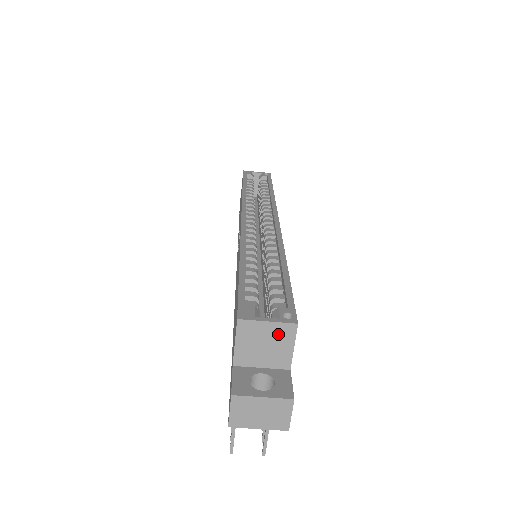
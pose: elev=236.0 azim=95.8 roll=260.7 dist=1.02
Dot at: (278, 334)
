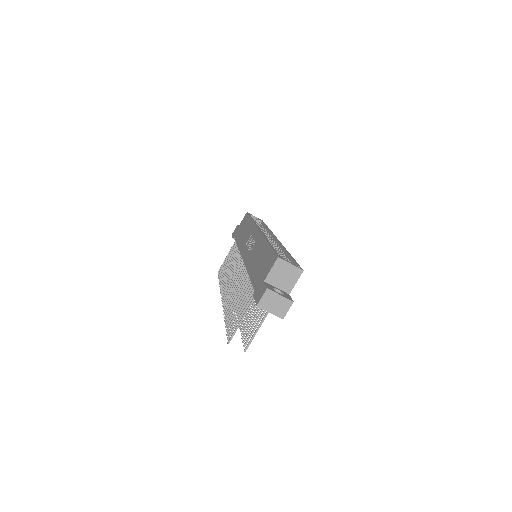
Dot at: (292, 272)
